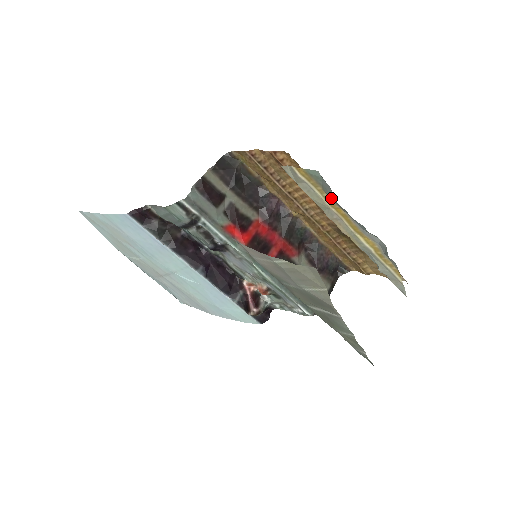
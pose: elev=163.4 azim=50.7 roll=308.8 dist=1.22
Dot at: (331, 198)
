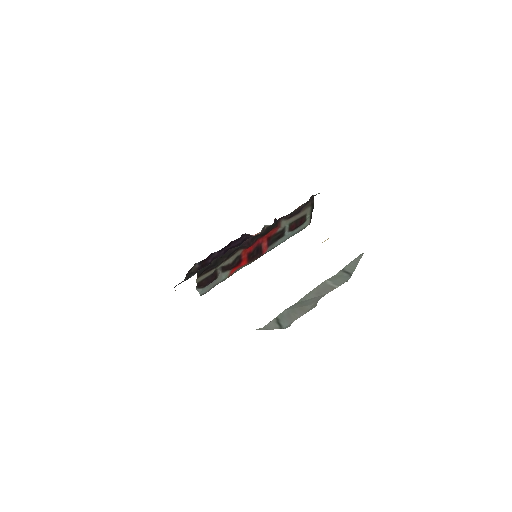
Dot at: occluded
